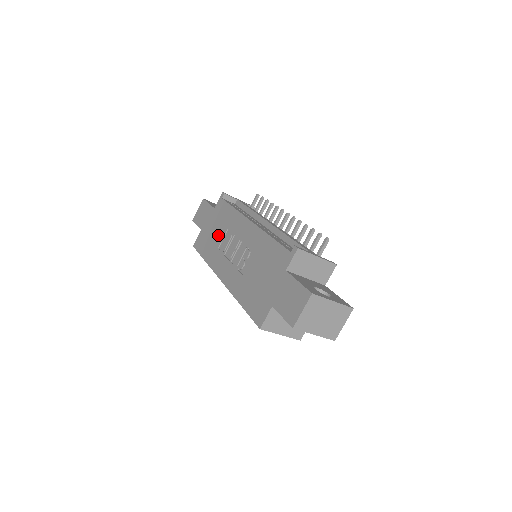
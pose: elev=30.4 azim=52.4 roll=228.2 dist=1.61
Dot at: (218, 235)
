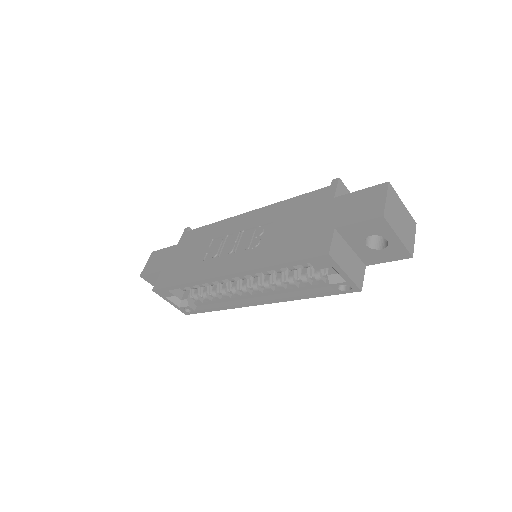
Dot at: (197, 253)
